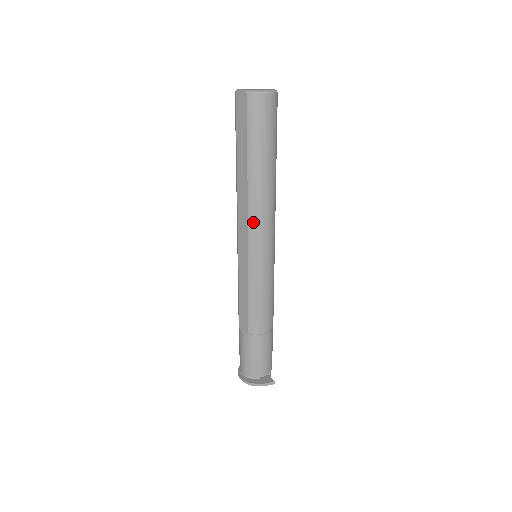
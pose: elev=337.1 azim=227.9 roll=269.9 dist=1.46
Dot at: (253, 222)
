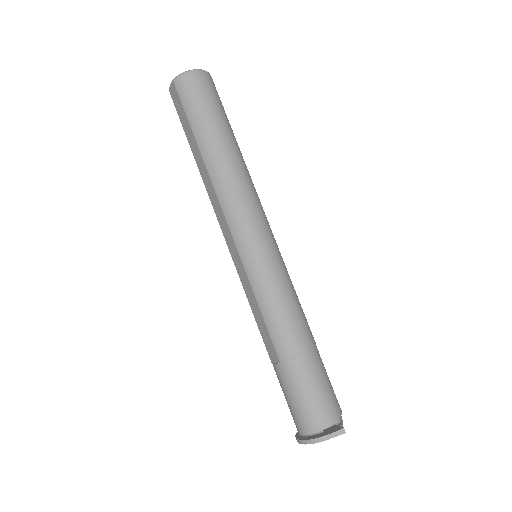
Dot at: (227, 206)
